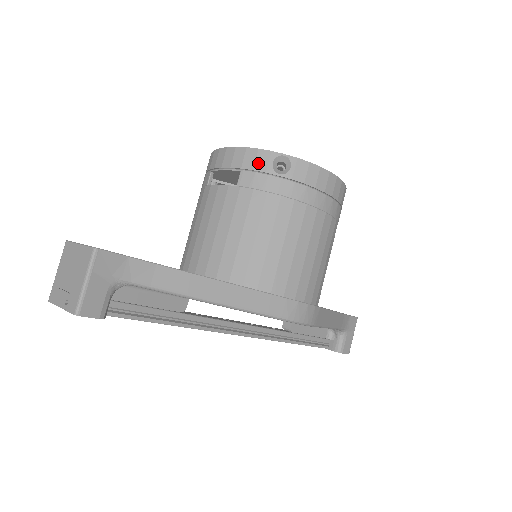
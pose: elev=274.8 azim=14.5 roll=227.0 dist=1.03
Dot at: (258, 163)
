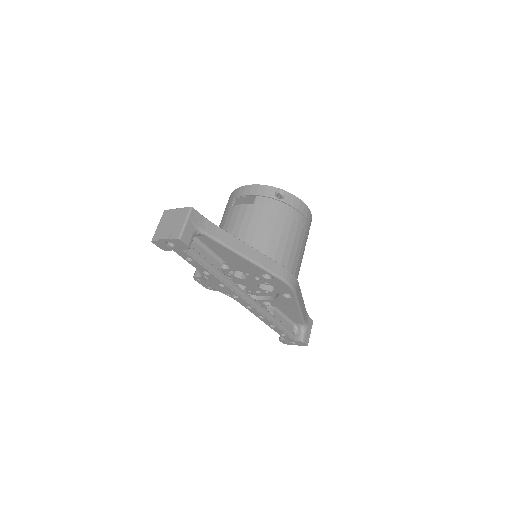
Dot at: (267, 192)
